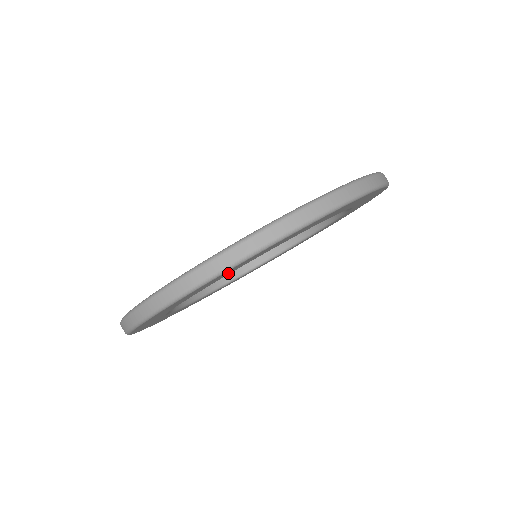
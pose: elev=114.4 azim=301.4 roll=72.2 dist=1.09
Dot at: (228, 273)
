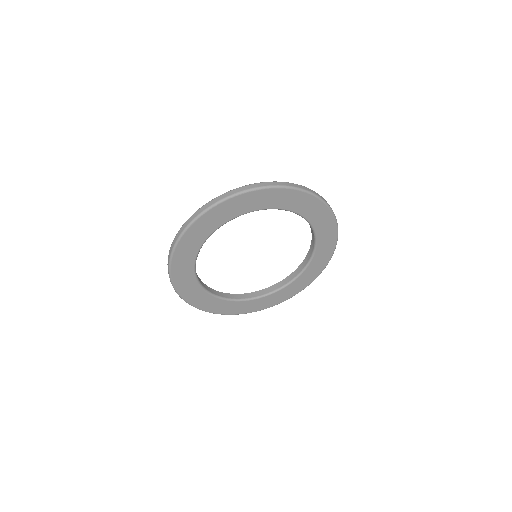
Dot at: (210, 228)
